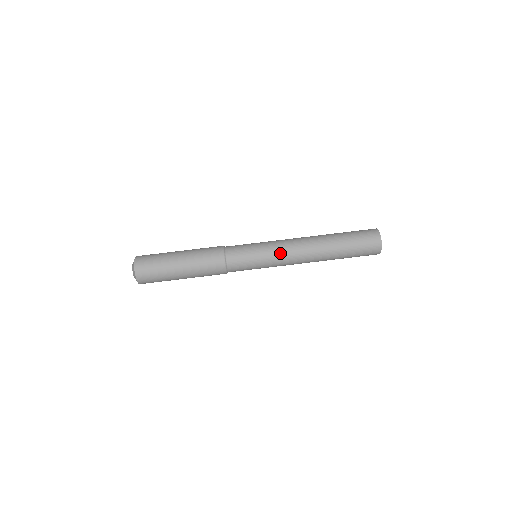
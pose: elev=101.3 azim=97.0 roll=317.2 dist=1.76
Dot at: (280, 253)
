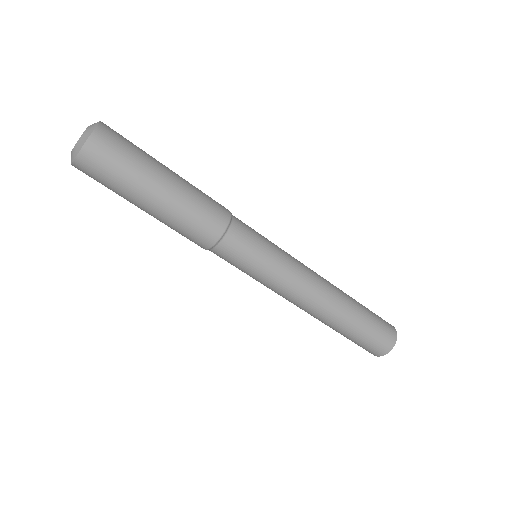
Dot at: (279, 291)
